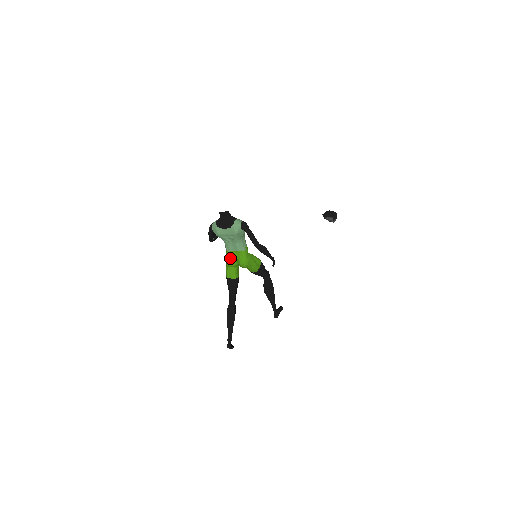
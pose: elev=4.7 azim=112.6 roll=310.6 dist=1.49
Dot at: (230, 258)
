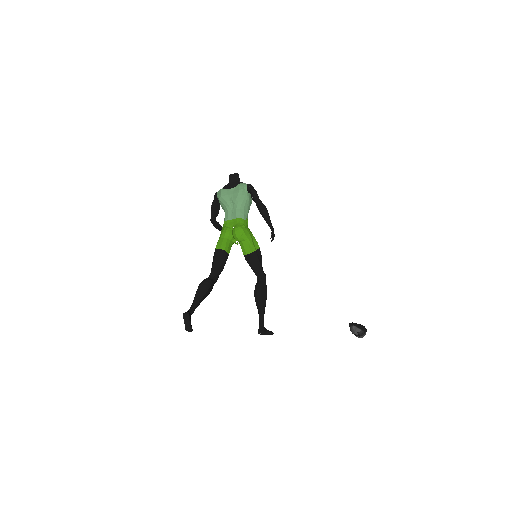
Dot at: (226, 227)
